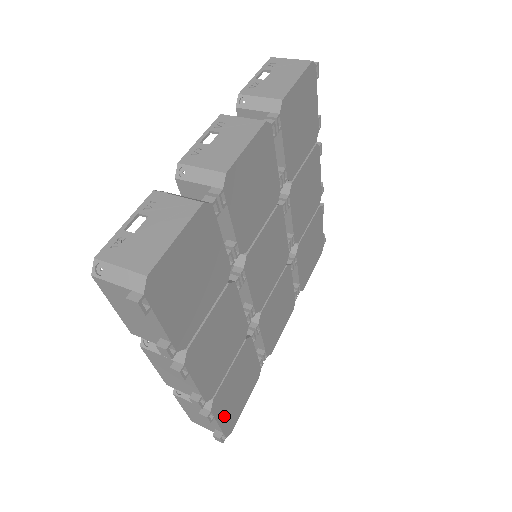
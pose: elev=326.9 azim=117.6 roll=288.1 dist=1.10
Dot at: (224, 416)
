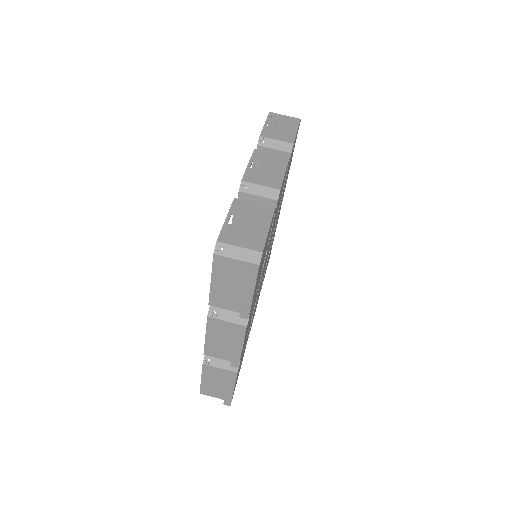
Dot at: occluded
